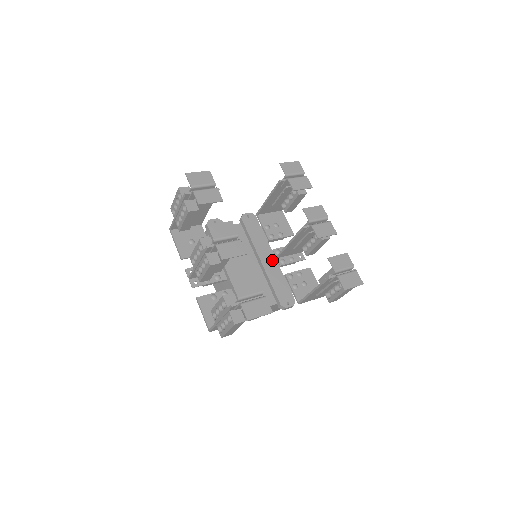
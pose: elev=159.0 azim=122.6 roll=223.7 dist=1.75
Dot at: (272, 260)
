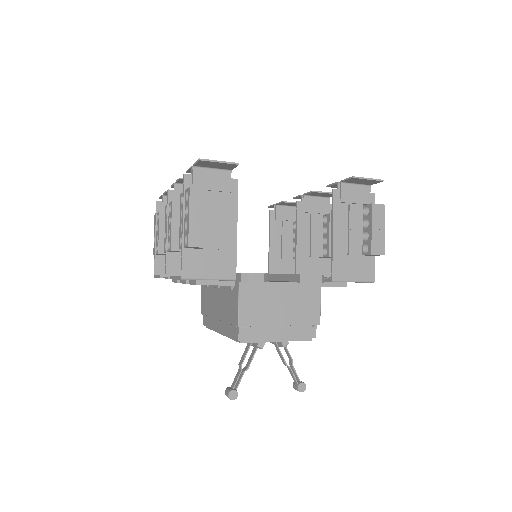
Dot at: occluded
